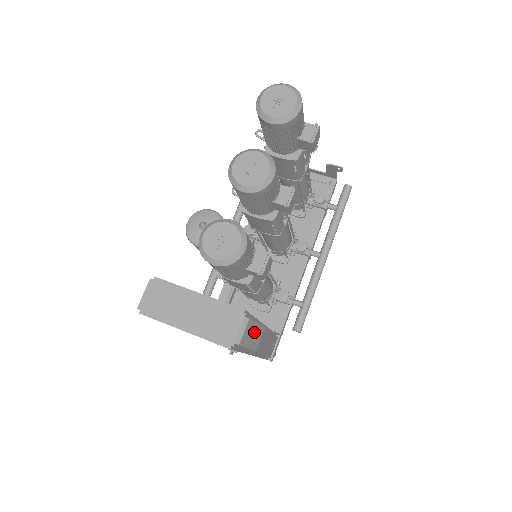
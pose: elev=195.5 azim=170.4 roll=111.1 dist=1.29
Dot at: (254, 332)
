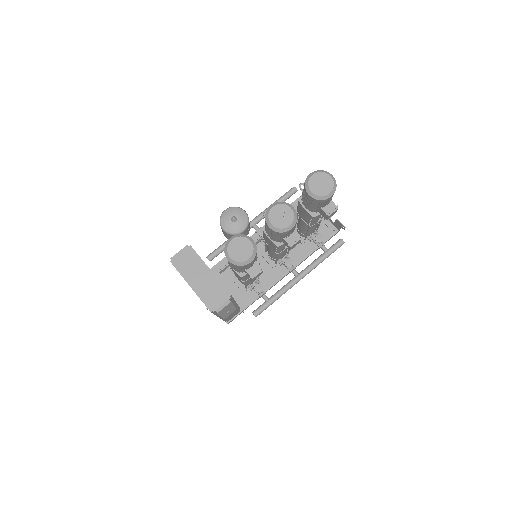
Dot at: (229, 309)
